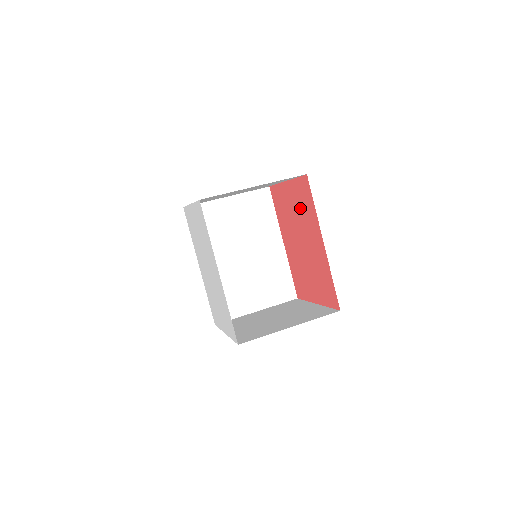
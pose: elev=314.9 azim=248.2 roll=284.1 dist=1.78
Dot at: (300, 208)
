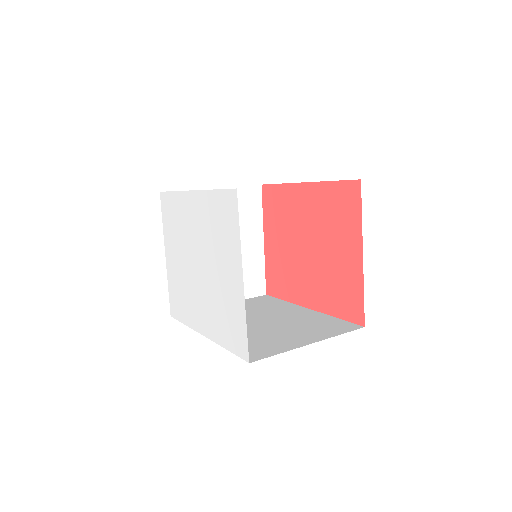
Dot at: (280, 222)
